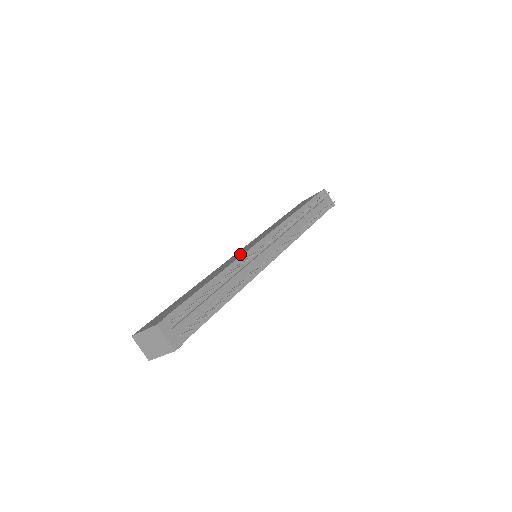
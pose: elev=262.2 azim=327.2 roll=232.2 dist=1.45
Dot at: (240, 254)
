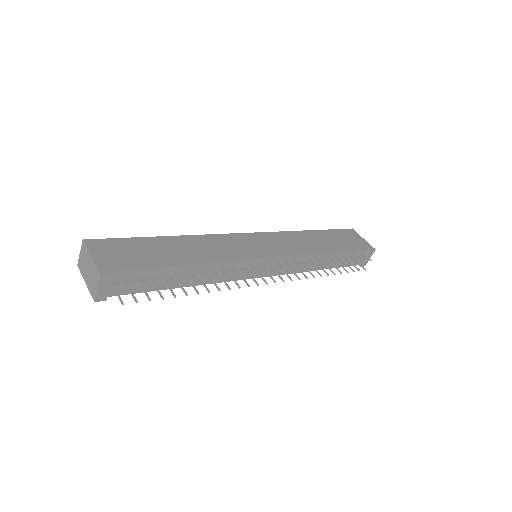
Dot at: (243, 252)
